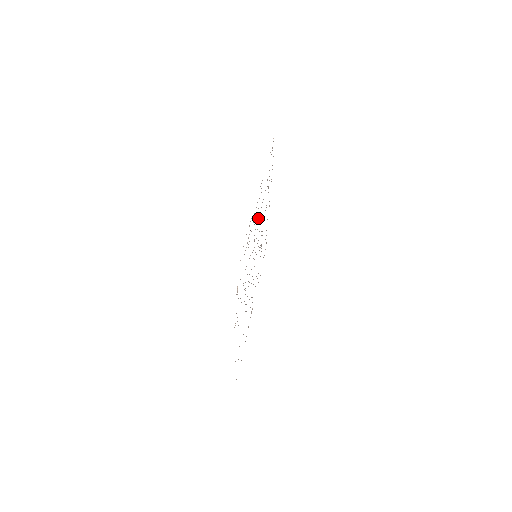
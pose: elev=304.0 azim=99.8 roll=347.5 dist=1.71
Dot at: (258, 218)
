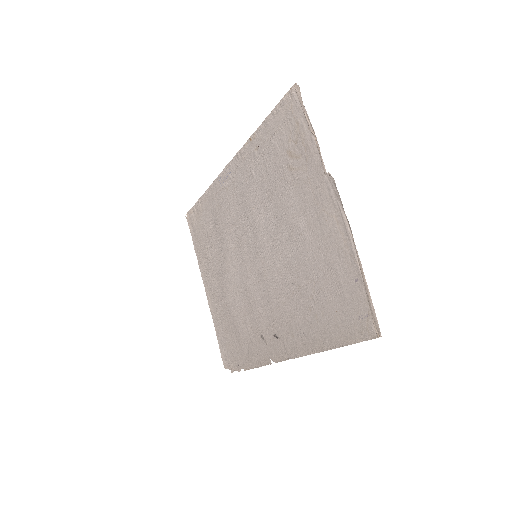
Dot at: (238, 204)
